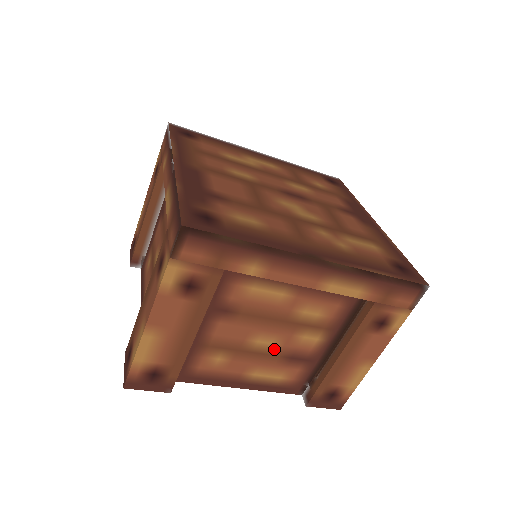
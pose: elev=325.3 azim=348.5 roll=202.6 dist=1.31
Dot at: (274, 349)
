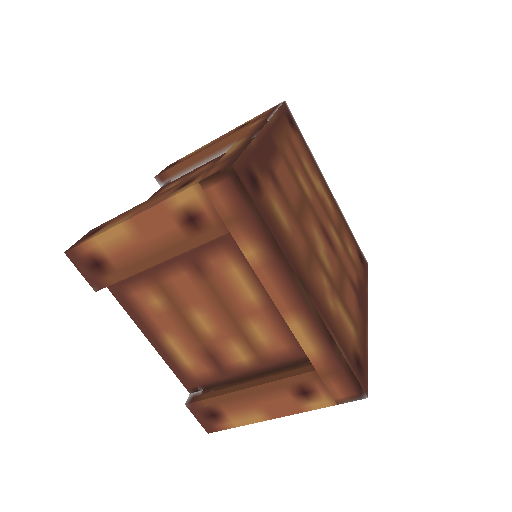
Dot at: (205, 335)
